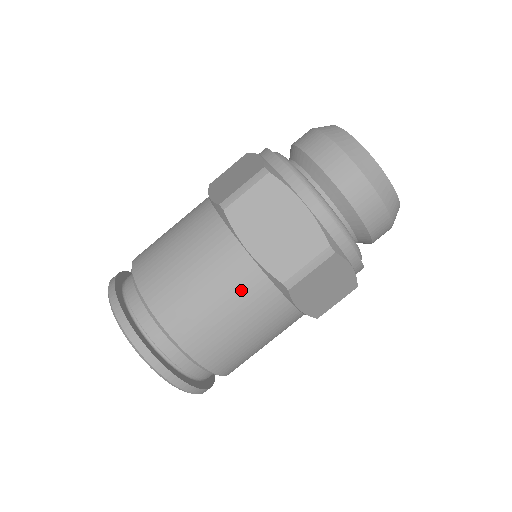
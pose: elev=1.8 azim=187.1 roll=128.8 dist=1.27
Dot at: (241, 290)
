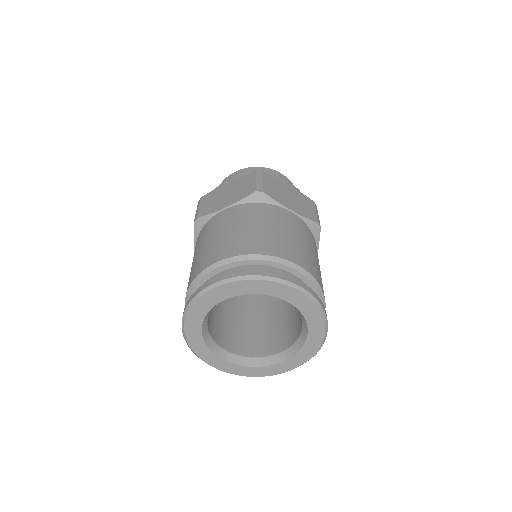
Dot at: (306, 234)
